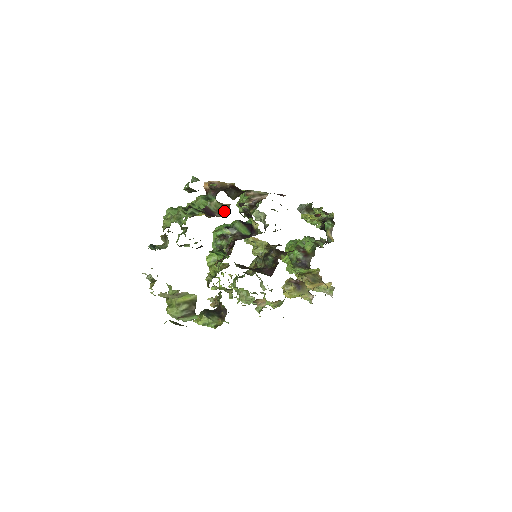
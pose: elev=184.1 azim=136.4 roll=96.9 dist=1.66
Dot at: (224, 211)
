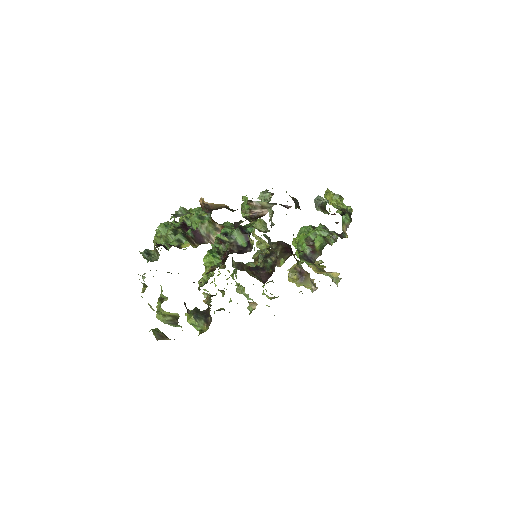
Dot at: (214, 236)
